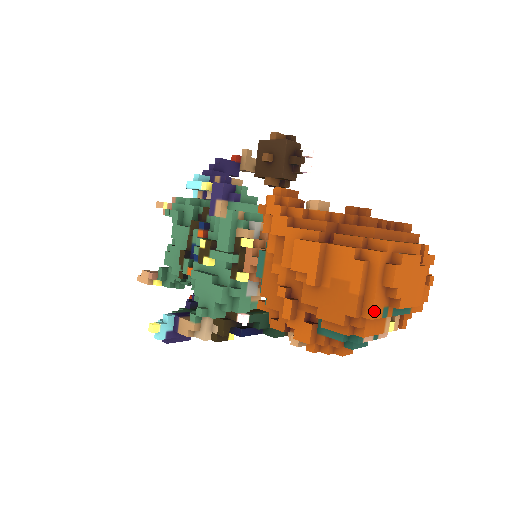
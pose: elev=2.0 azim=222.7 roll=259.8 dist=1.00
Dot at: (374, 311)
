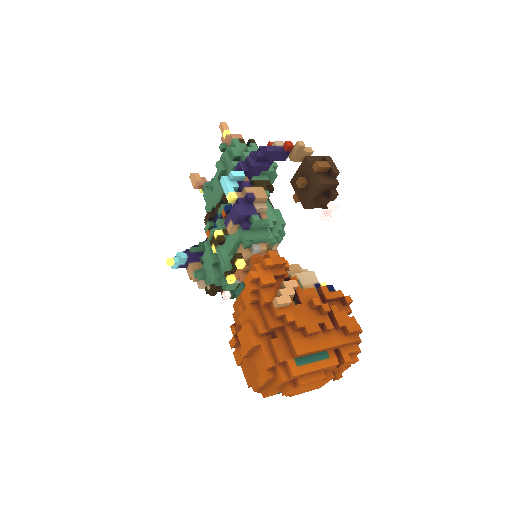
Dot at: (268, 395)
